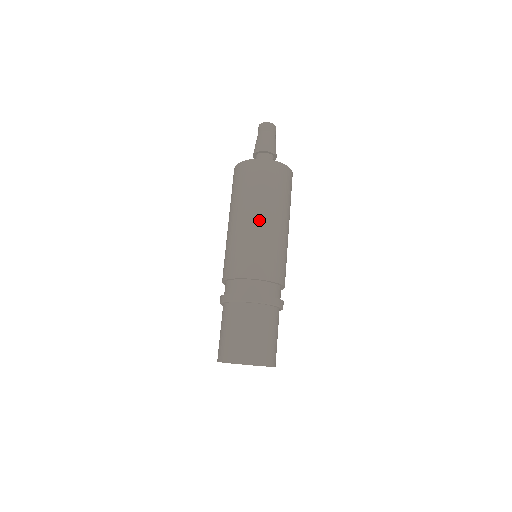
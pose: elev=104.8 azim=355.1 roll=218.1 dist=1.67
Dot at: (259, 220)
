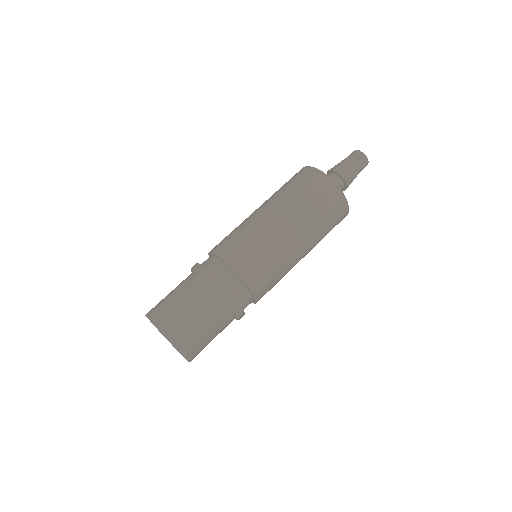
Dot at: (263, 212)
